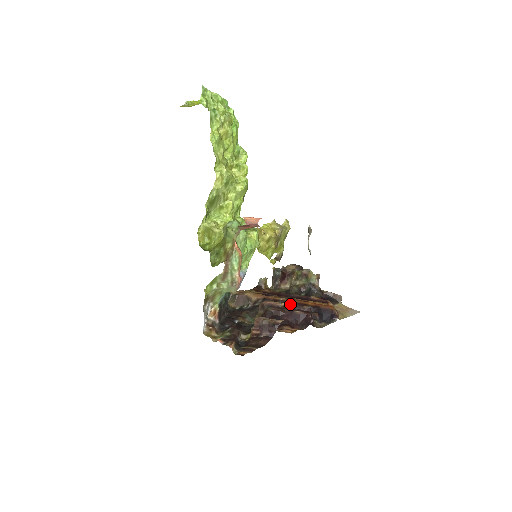
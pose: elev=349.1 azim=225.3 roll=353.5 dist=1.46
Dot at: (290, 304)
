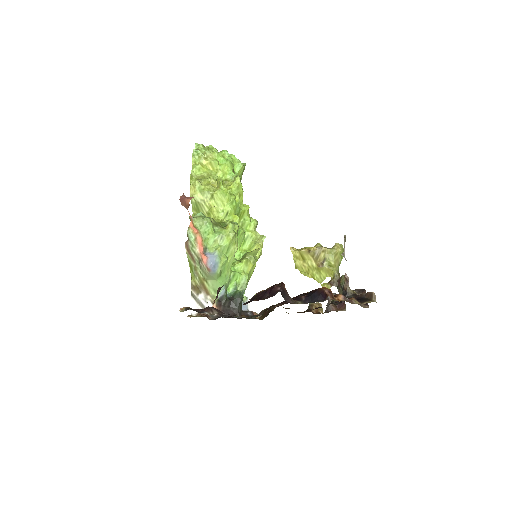
Dot at: (271, 286)
